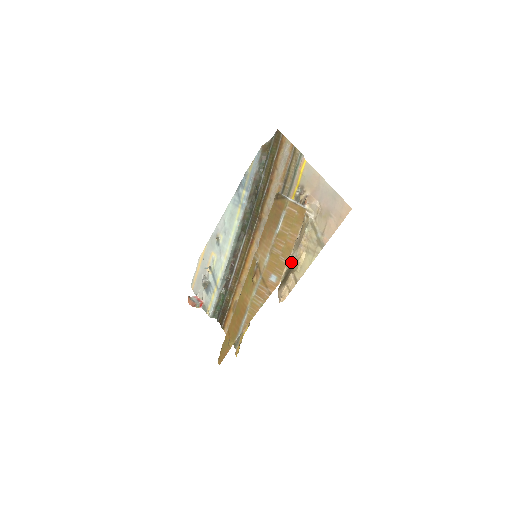
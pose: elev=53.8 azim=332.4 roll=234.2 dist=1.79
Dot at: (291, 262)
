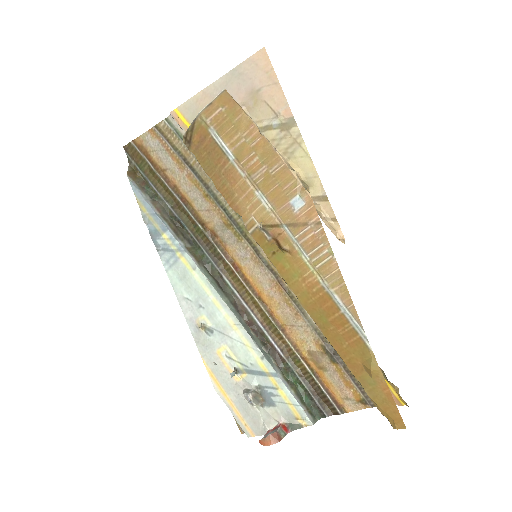
Dot at: (288, 164)
